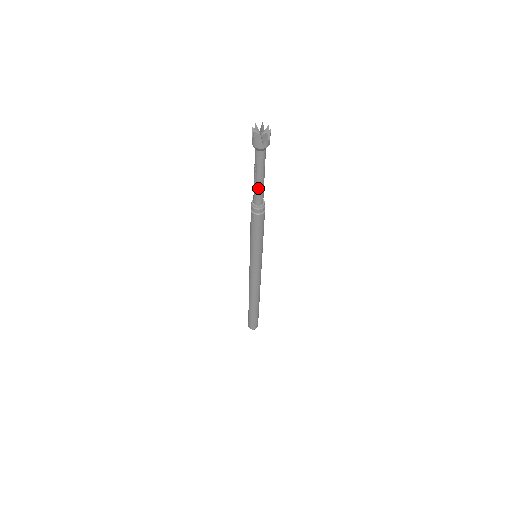
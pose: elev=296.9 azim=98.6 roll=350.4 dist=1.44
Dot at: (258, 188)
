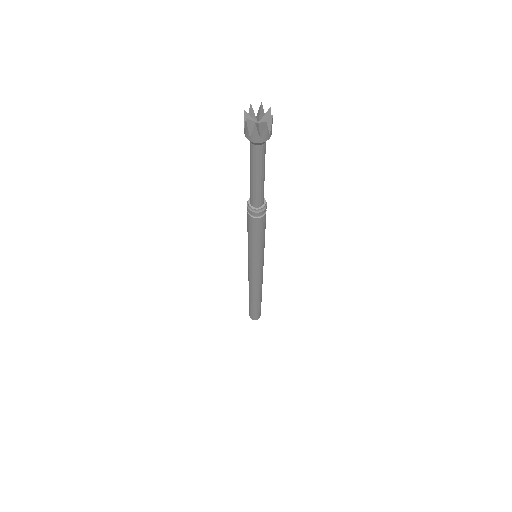
Dot at: (251, 185)
